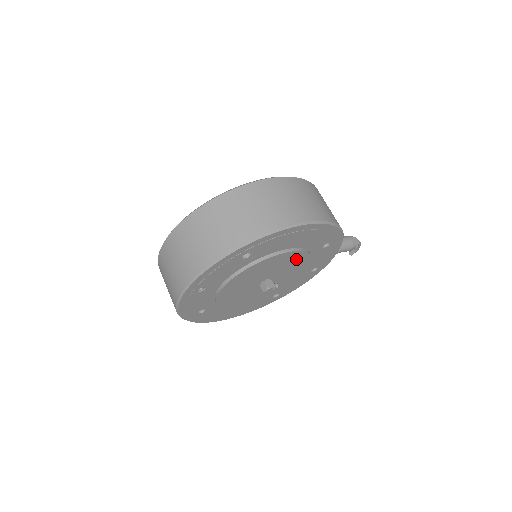
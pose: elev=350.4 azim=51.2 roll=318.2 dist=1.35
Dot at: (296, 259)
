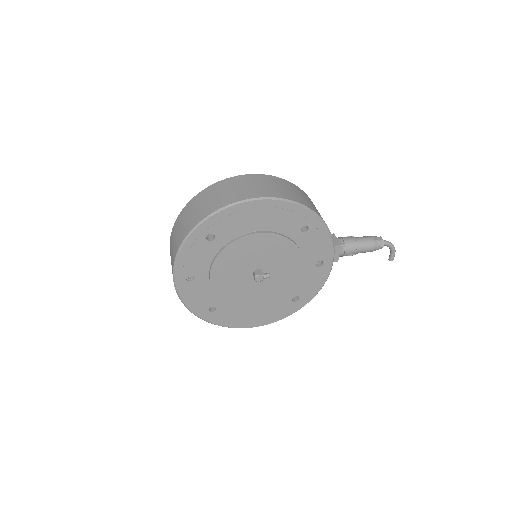
Dot at: (274, 244)
